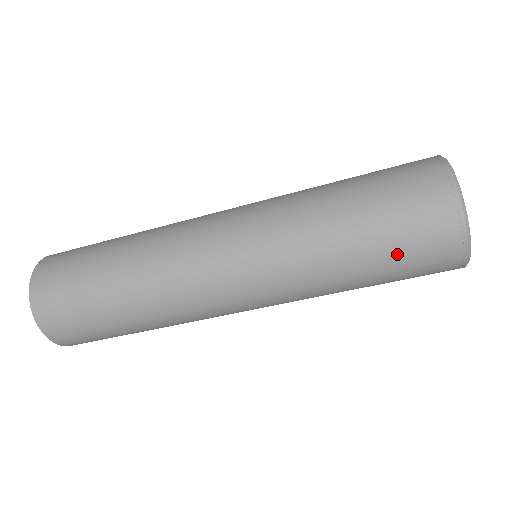
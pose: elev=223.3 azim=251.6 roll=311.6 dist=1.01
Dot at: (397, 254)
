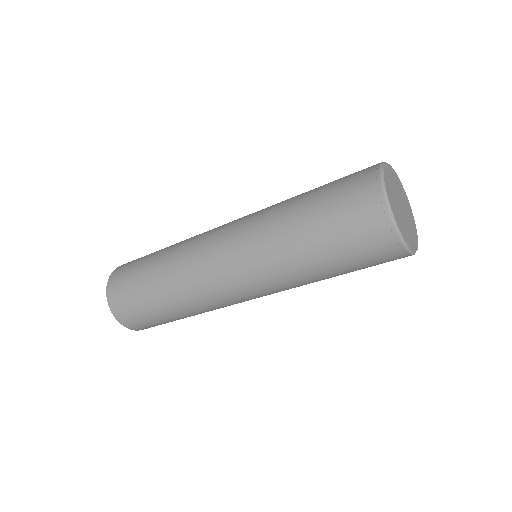
Dot at: (356, 266)
